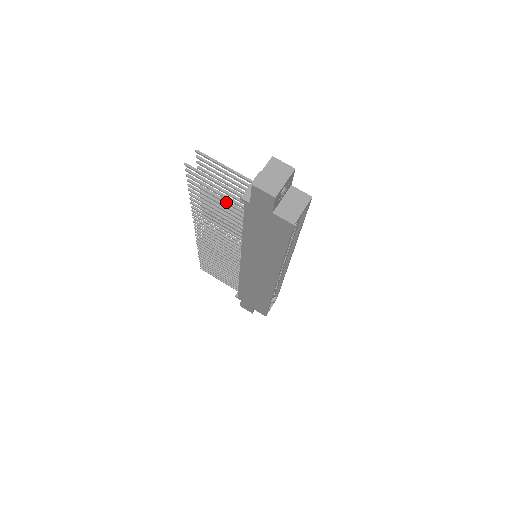
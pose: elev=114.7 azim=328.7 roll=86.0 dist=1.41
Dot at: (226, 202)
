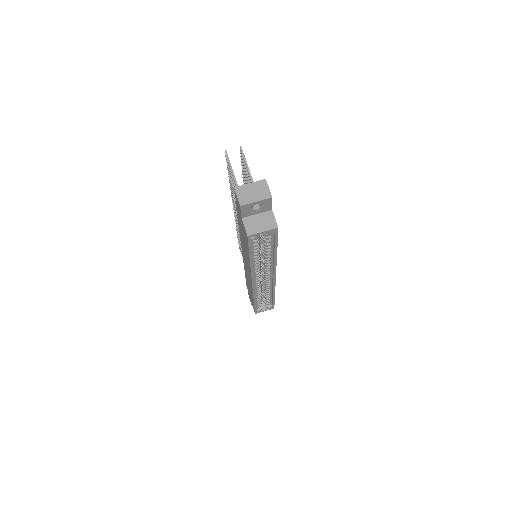
Dot at: occluded
